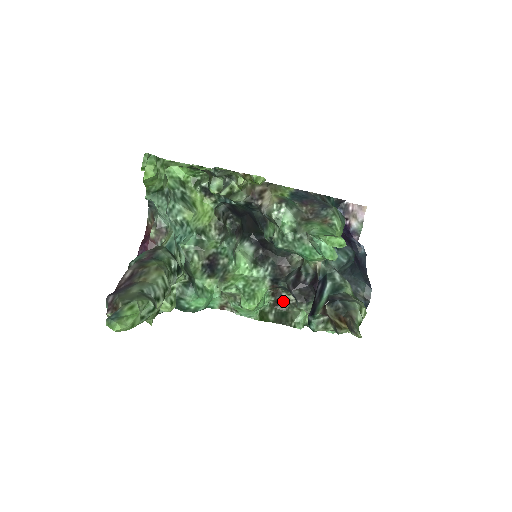
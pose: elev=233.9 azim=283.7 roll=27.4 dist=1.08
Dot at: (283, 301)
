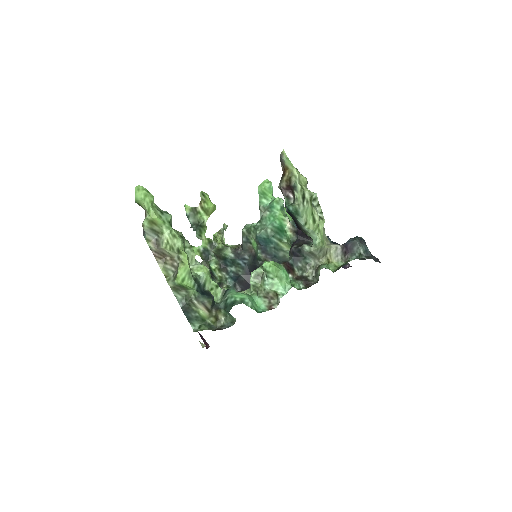
Dot at: (310, 280)
